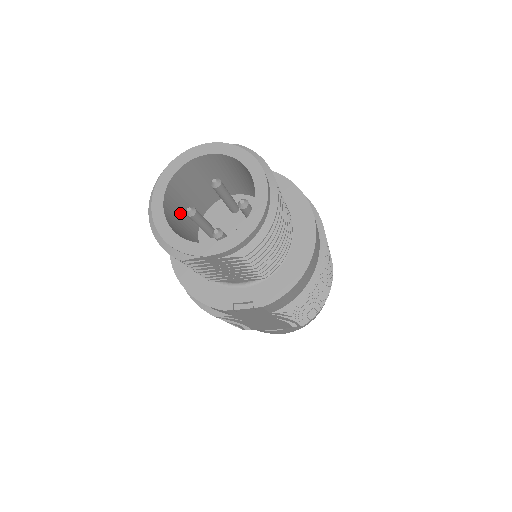
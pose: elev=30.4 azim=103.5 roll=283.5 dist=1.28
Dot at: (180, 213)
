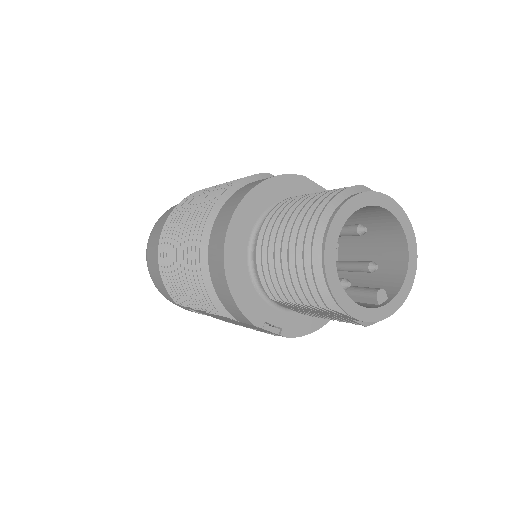
Dot at: occluded
